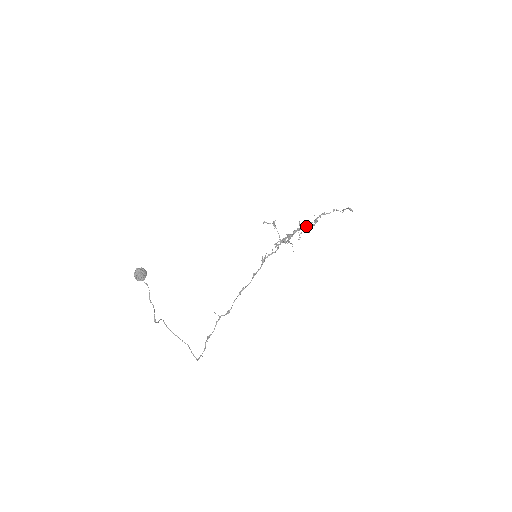
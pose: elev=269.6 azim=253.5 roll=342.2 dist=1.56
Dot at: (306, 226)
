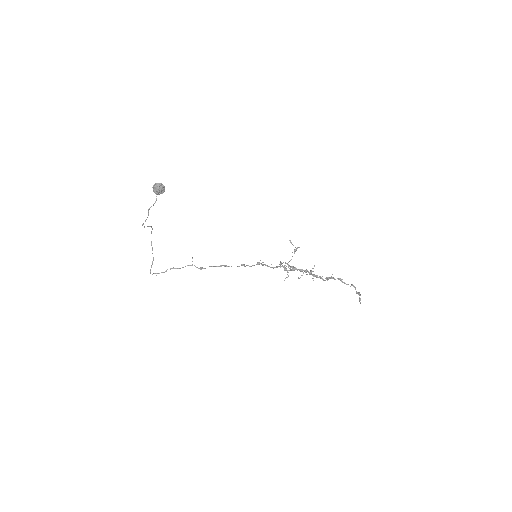
Dot at: (315, 275)
